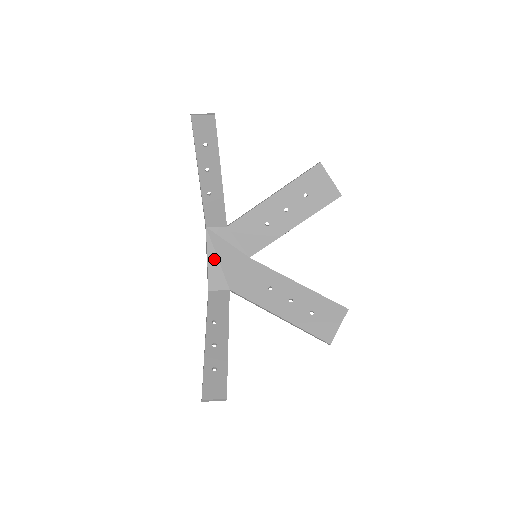
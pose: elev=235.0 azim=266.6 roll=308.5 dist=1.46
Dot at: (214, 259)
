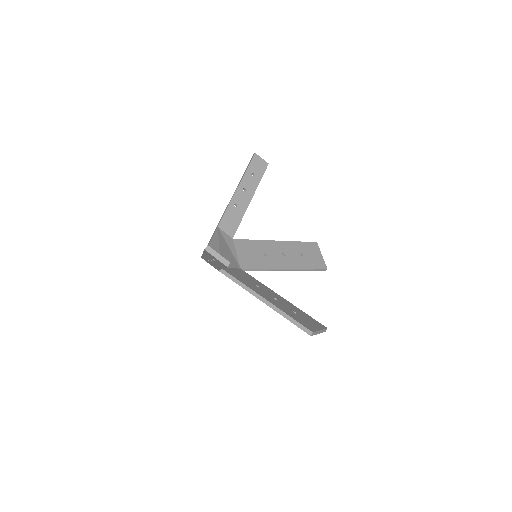
Dot at: (216, 244)
